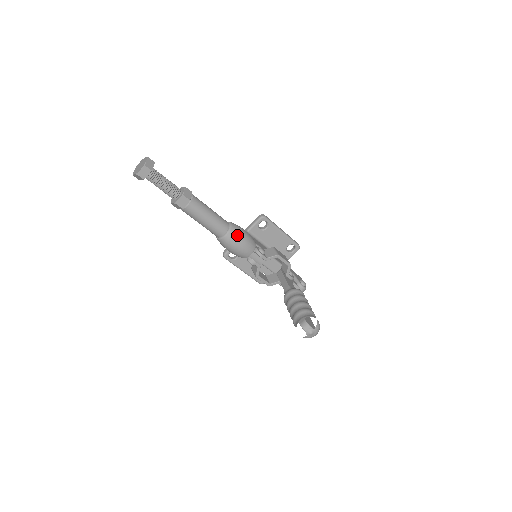
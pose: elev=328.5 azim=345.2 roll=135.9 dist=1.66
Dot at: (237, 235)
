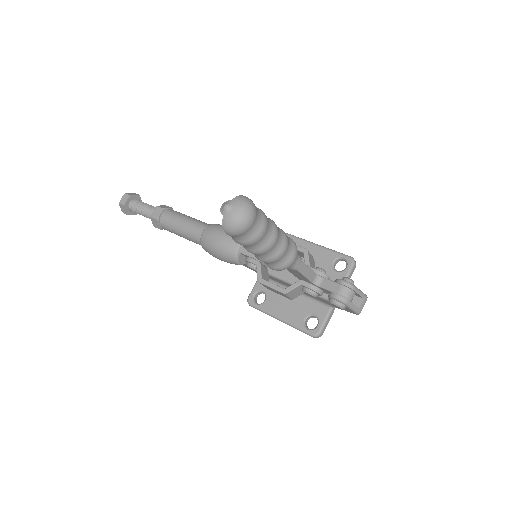
Dot at: (216, 227)
